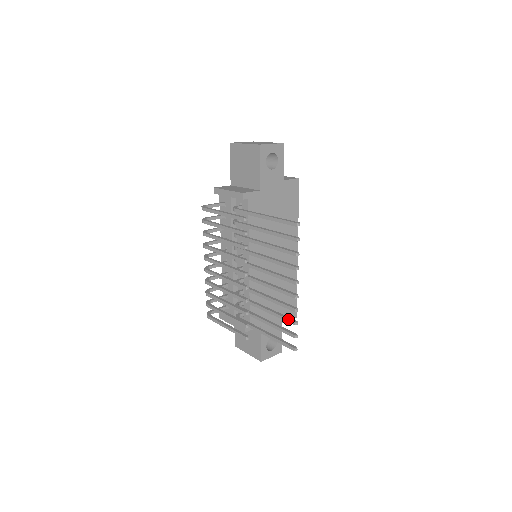
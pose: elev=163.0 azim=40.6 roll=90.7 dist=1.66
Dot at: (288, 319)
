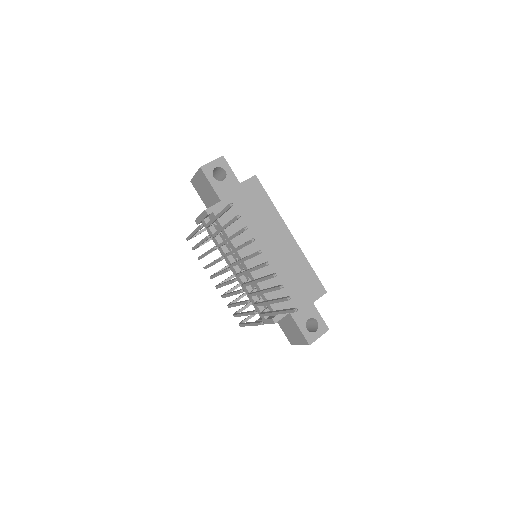
Dot at: (276, 287)
